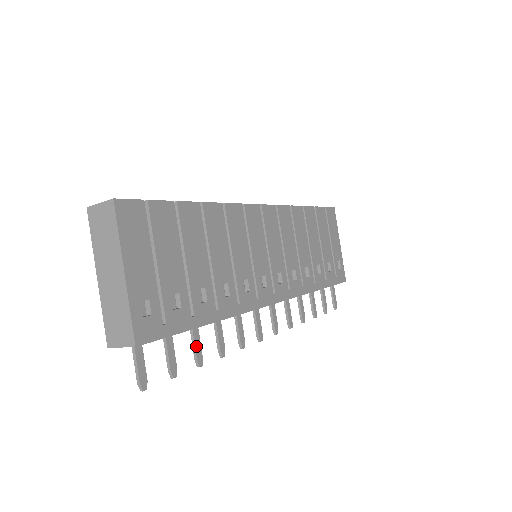
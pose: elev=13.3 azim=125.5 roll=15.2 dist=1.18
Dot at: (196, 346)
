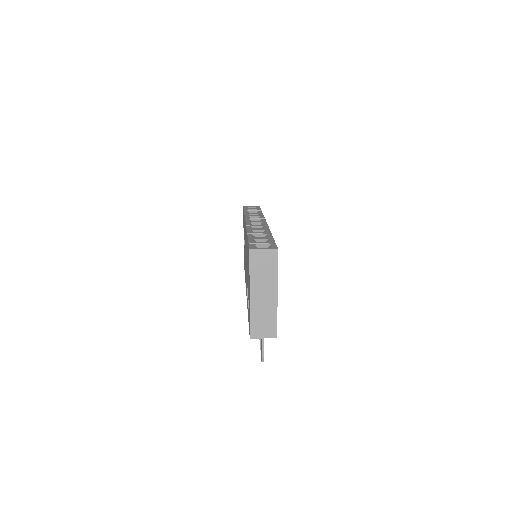
Dot at: occluded
